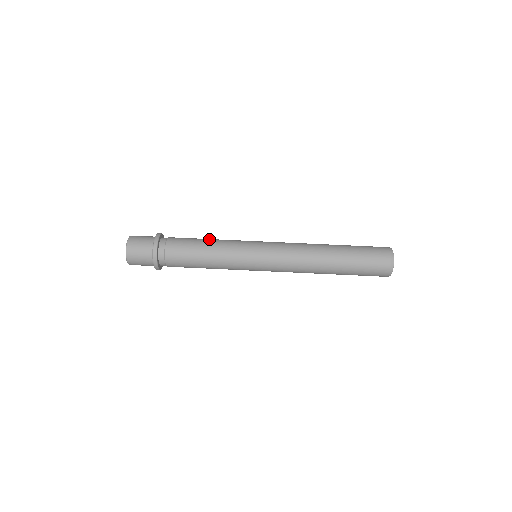
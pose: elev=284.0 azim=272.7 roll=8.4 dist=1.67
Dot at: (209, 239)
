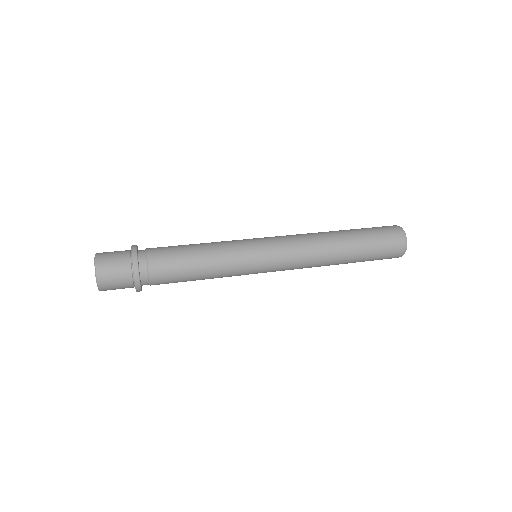
Dot at: occluded
